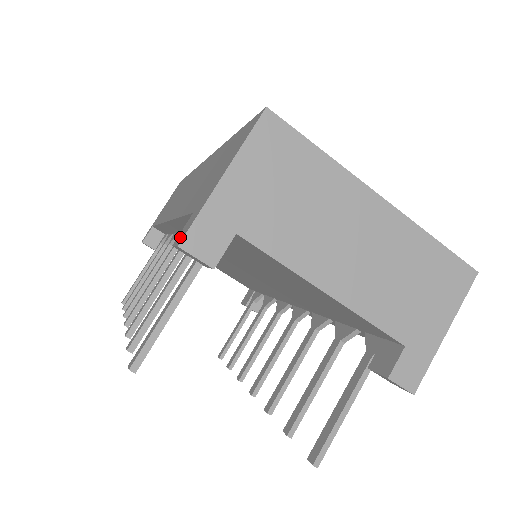
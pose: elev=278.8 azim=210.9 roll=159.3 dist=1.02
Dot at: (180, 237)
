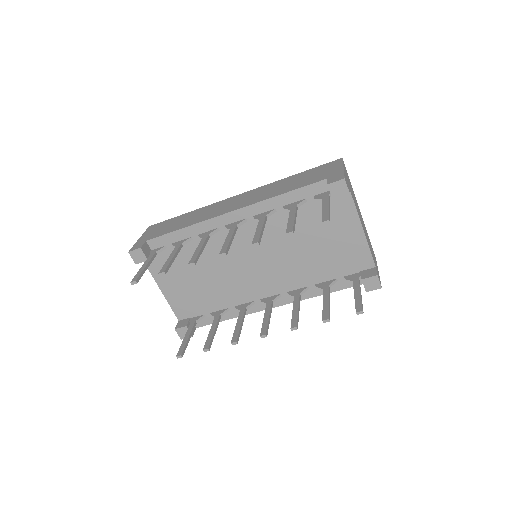
Dot at: (337, 179)
